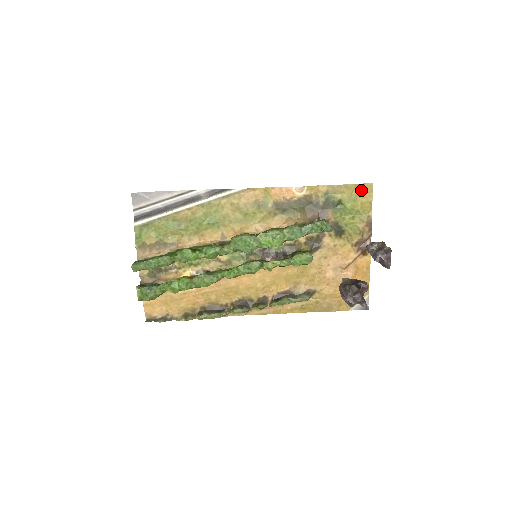
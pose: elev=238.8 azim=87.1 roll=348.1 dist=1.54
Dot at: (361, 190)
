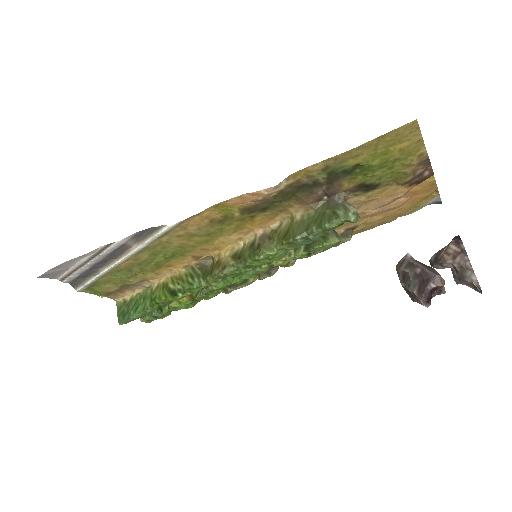
Dot at: (394, 137)
